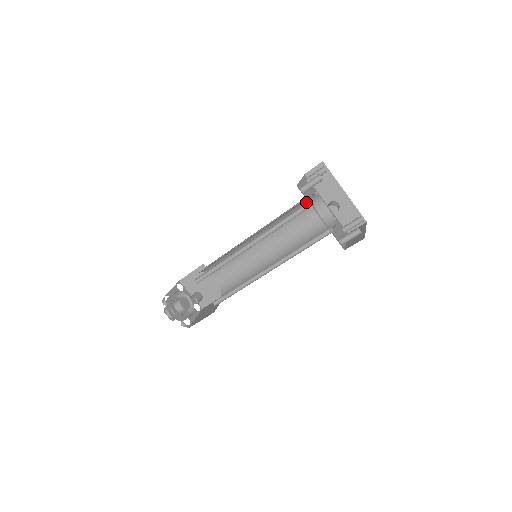
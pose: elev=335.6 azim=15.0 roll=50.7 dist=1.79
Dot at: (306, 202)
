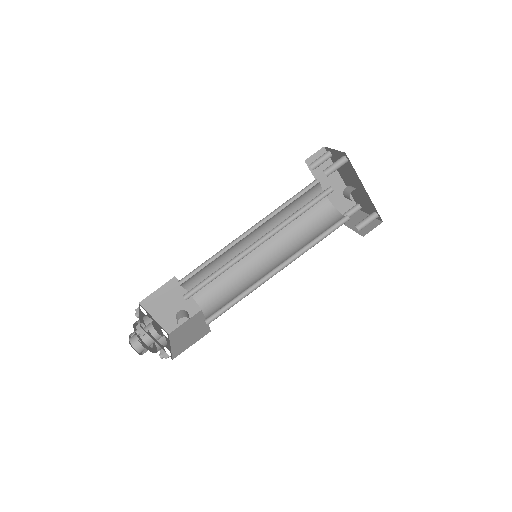
Dot at: (309, 191)
